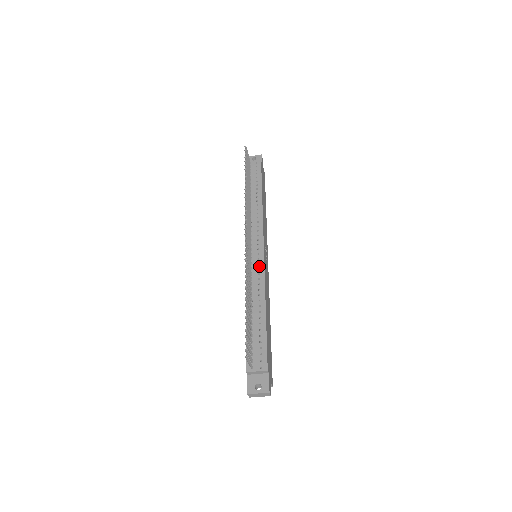
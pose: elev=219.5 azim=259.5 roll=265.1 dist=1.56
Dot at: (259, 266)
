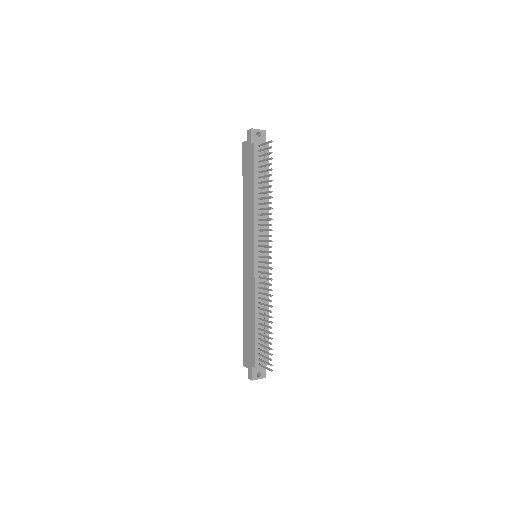
Dot at: (265, 274)
